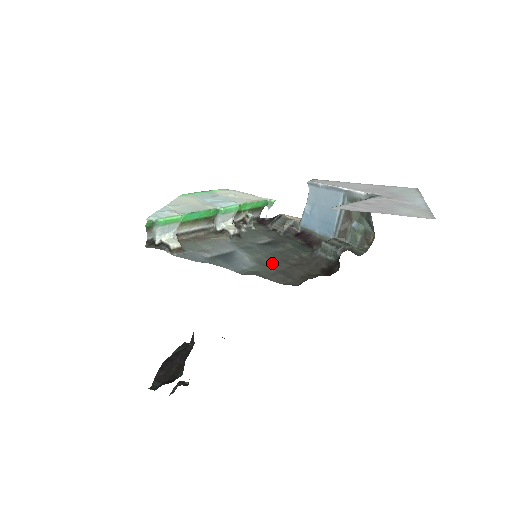
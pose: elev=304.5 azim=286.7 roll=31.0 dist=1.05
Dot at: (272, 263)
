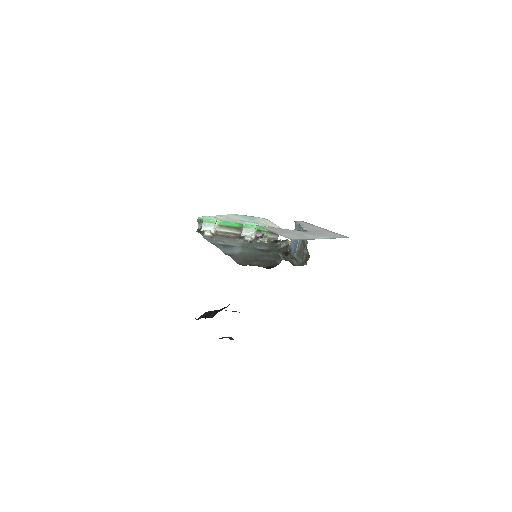
Dot at: (248, 256)
